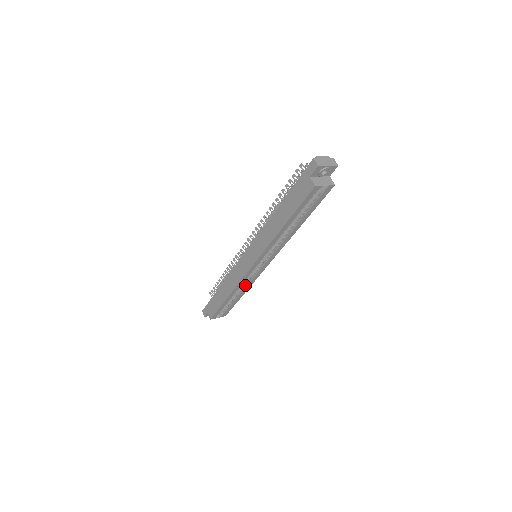
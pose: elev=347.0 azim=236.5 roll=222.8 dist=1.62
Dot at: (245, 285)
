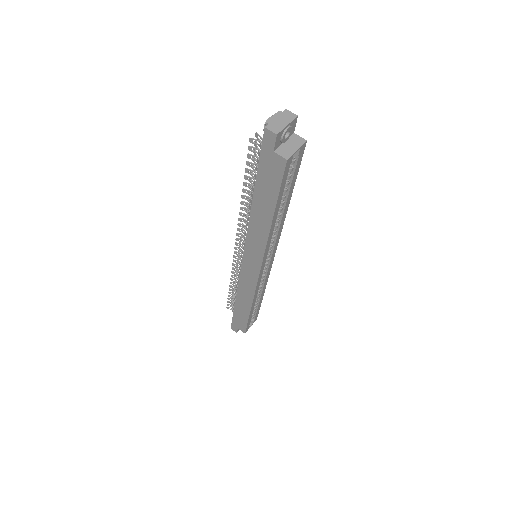
Dot at: (261, 287)
